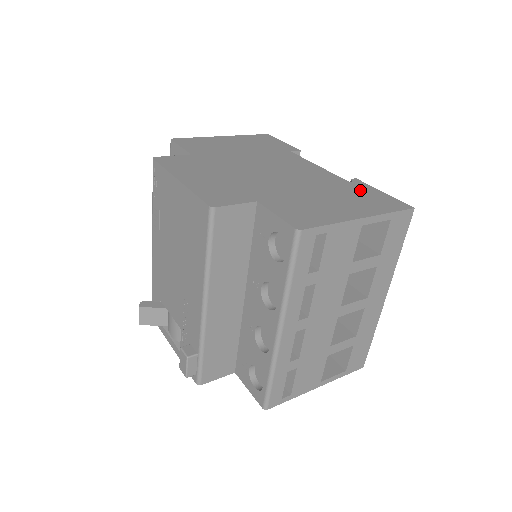
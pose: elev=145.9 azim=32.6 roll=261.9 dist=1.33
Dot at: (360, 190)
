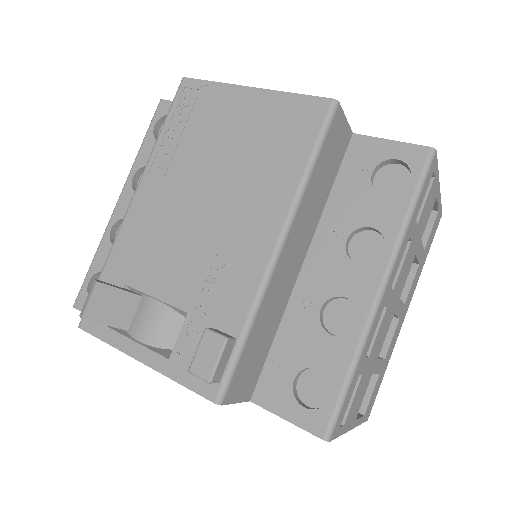
Dot at: occluded
